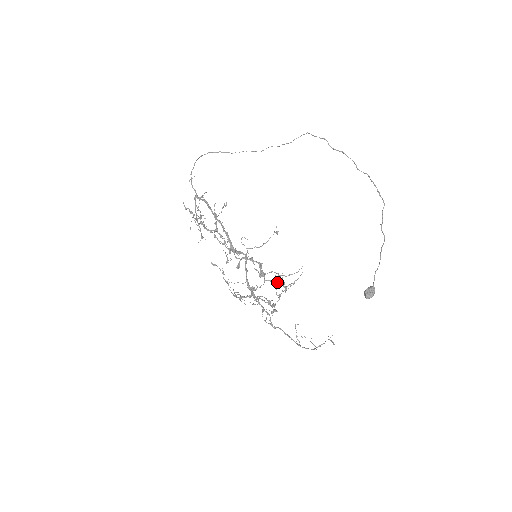
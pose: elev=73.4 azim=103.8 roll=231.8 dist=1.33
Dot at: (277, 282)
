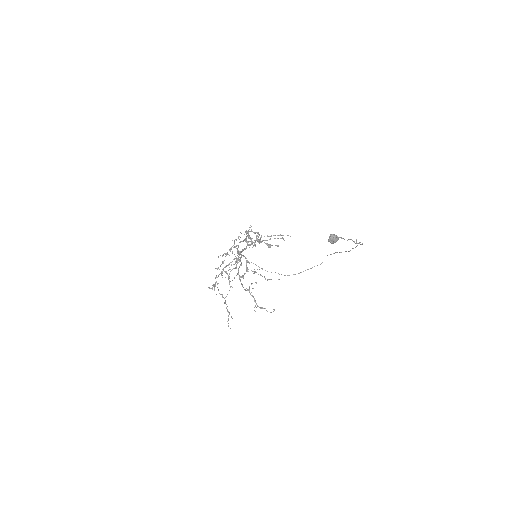
Dot at: (266, 244)
